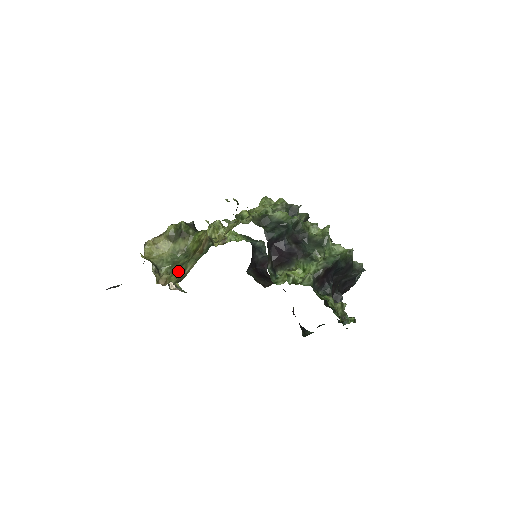
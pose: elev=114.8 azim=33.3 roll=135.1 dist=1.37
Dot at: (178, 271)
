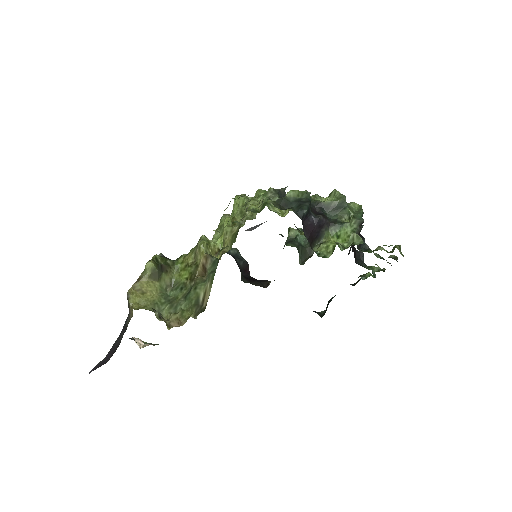
Dot at: (185, 305)
